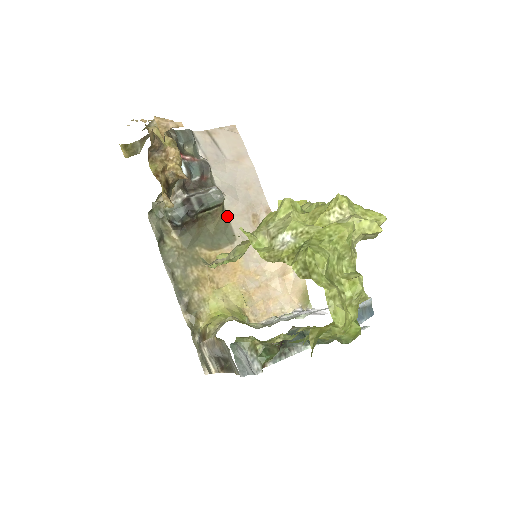
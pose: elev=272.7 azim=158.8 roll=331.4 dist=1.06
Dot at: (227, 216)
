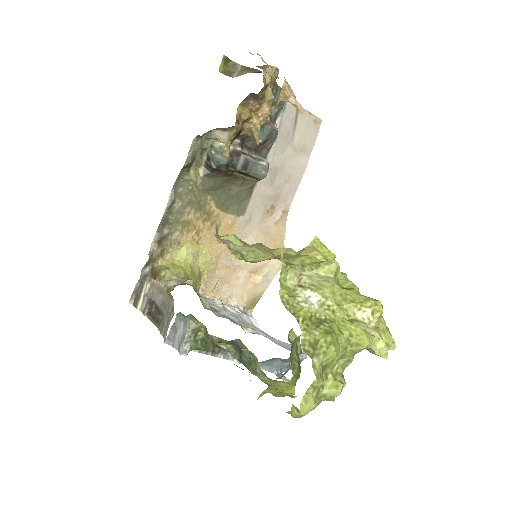
Dot at: (253, 190)
